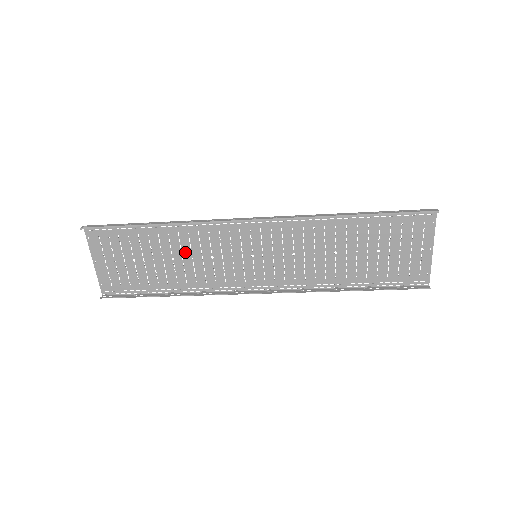
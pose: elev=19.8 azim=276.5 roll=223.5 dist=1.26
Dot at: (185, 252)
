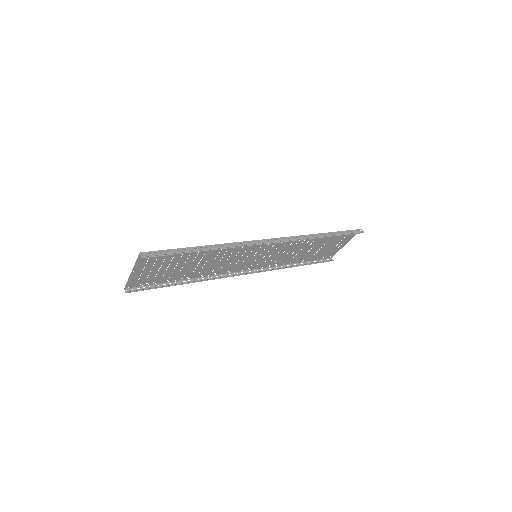
Dot at: (211, 259)
